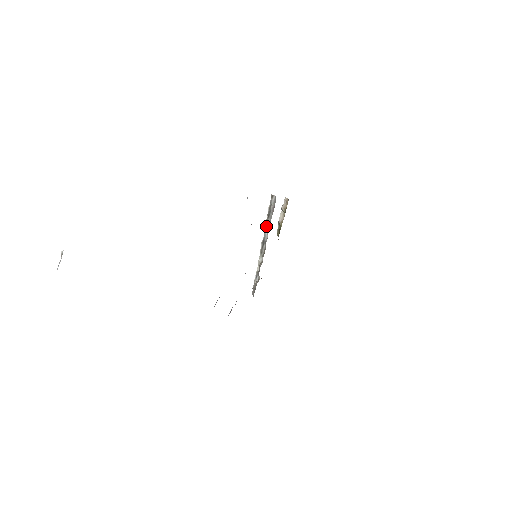
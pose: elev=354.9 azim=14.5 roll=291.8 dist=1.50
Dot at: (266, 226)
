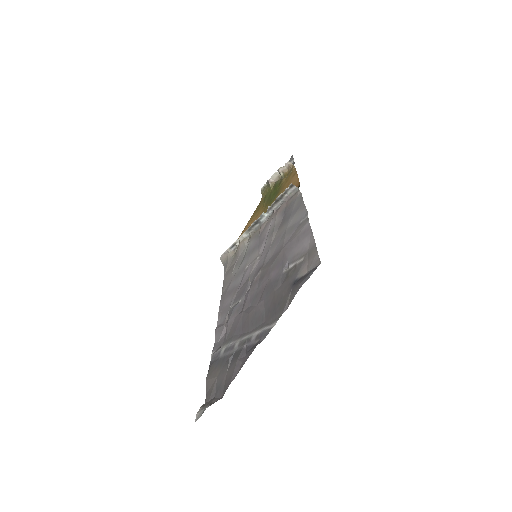
Dot at: (268, 209)
